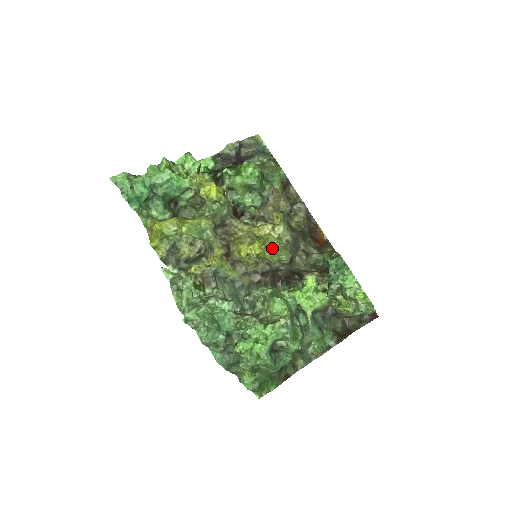
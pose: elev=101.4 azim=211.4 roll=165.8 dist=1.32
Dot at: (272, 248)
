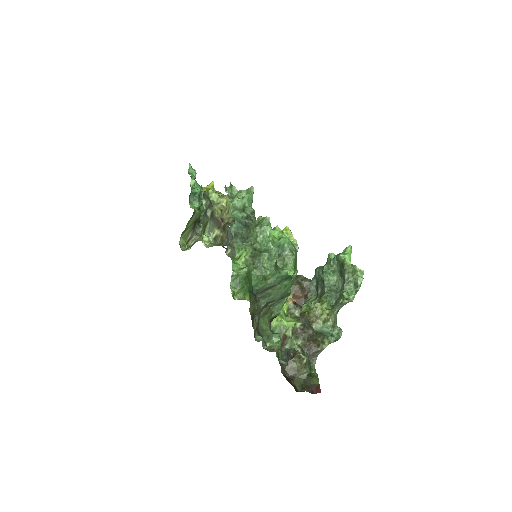
Dot at: (290, 230)
